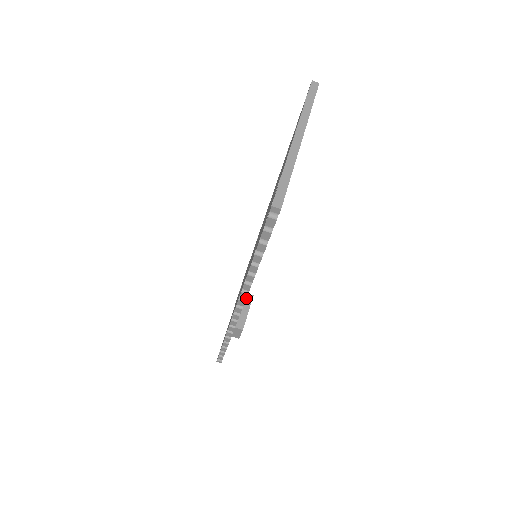
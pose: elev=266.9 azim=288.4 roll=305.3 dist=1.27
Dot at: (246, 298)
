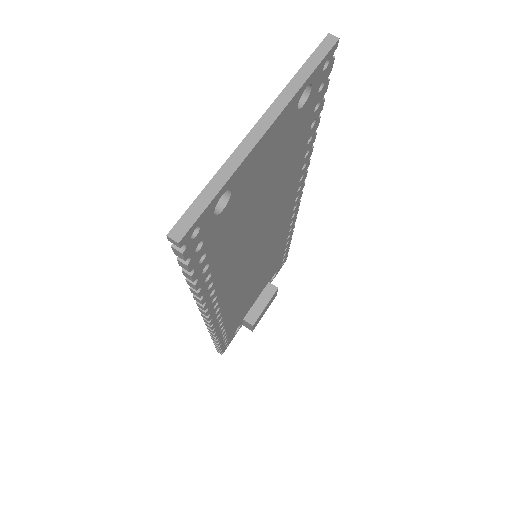
Dot at: (268, 289)
